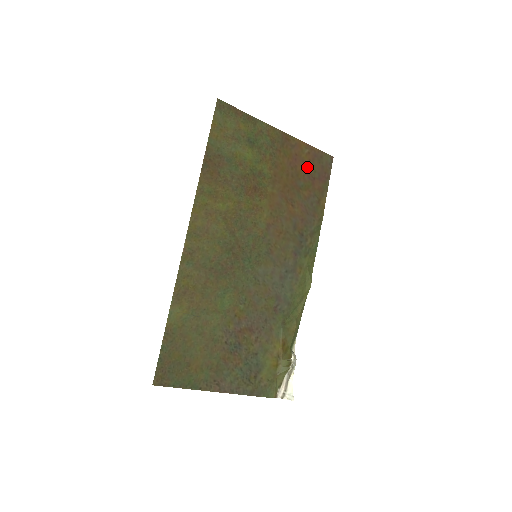
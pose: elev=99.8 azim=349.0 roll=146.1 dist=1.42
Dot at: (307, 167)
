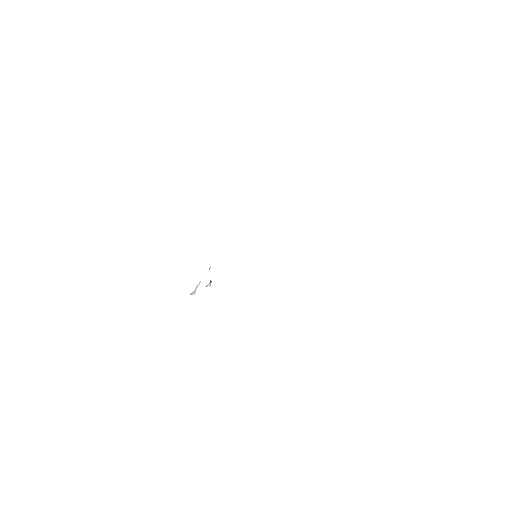
Dot at: occluded
